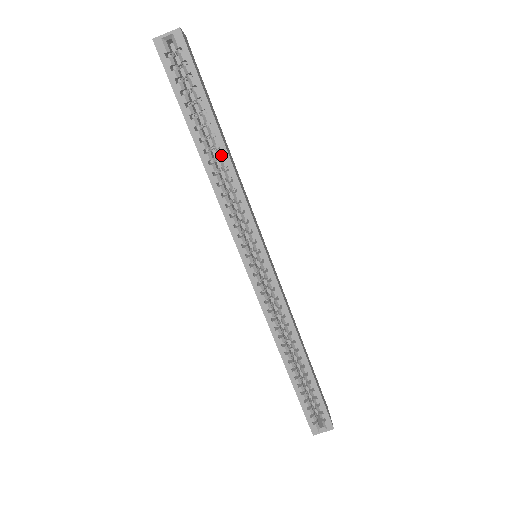
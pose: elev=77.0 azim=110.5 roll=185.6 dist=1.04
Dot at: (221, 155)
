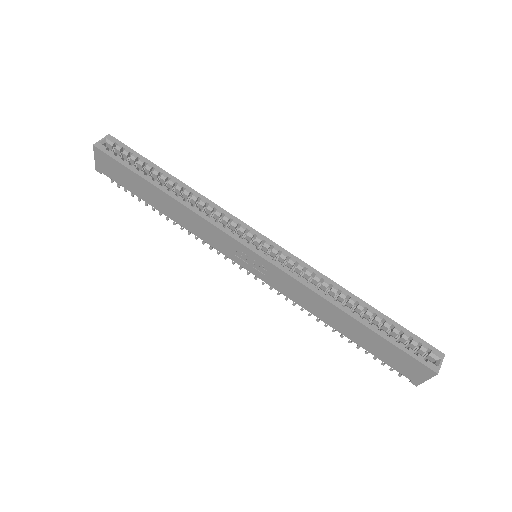
Dot at: (182, 187)
